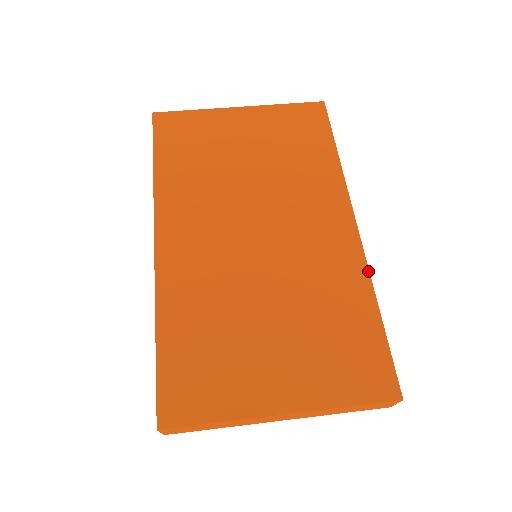
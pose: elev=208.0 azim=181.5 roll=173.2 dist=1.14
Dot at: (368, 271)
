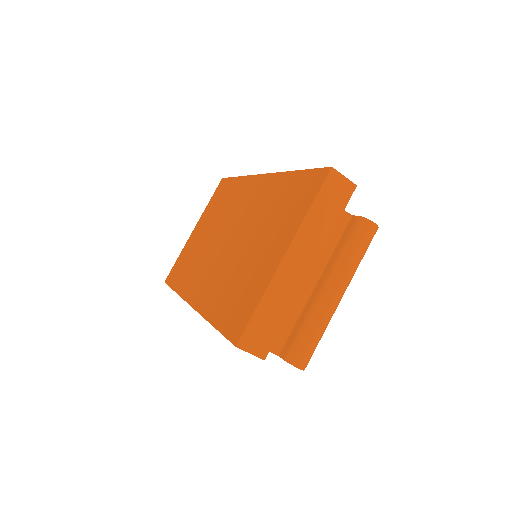
Dot at: (279, 173)
